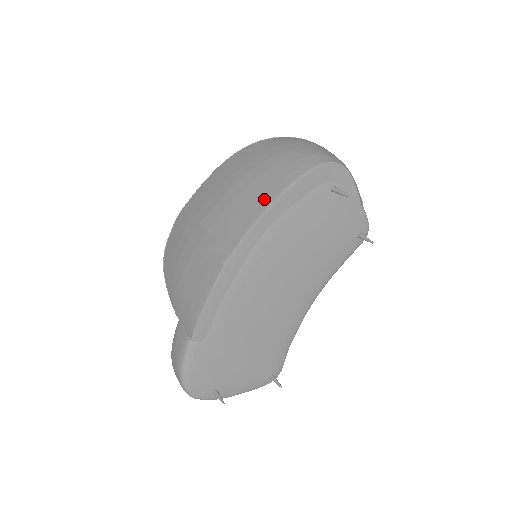
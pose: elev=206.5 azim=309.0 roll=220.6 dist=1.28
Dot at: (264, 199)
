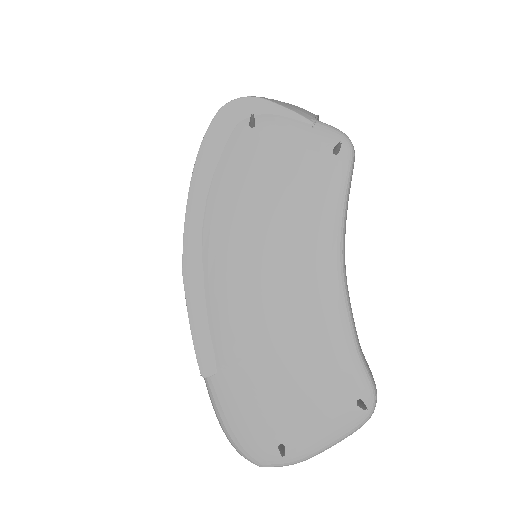
Dot at: occluded
